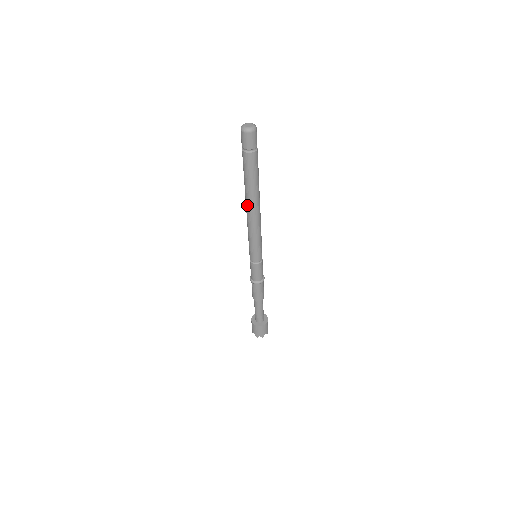
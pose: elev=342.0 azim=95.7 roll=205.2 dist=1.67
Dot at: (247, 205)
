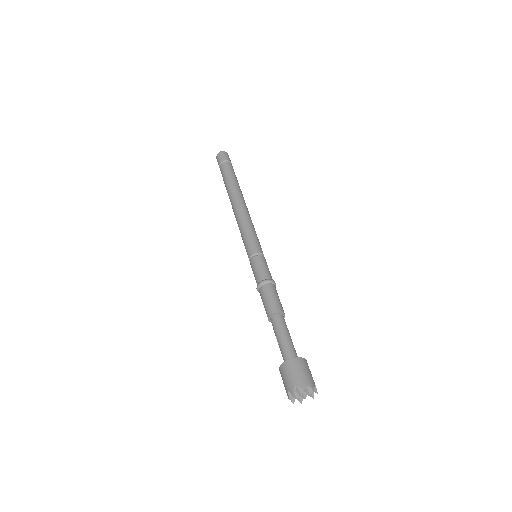
Dot at: (235, 198)
